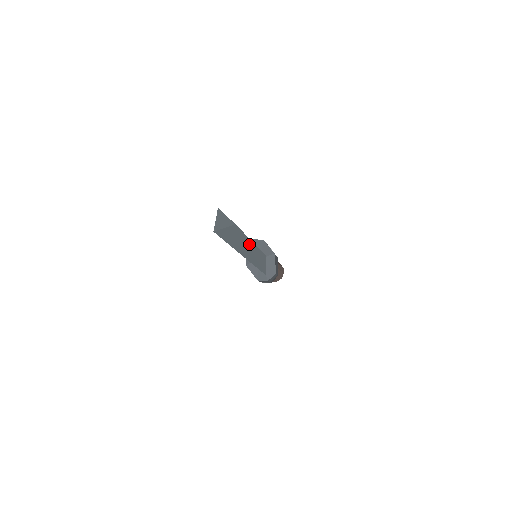
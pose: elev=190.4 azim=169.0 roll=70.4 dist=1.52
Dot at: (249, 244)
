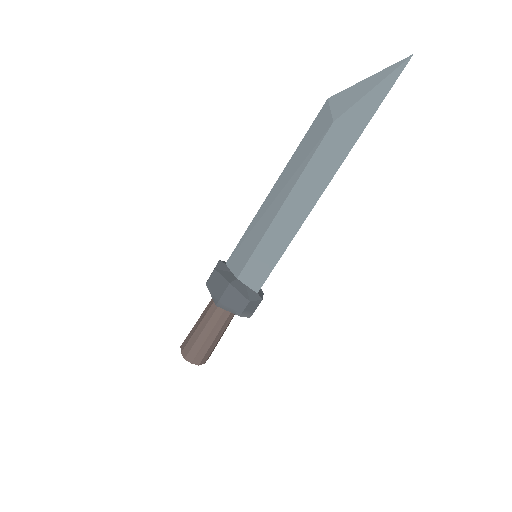
Dot at: occluded
